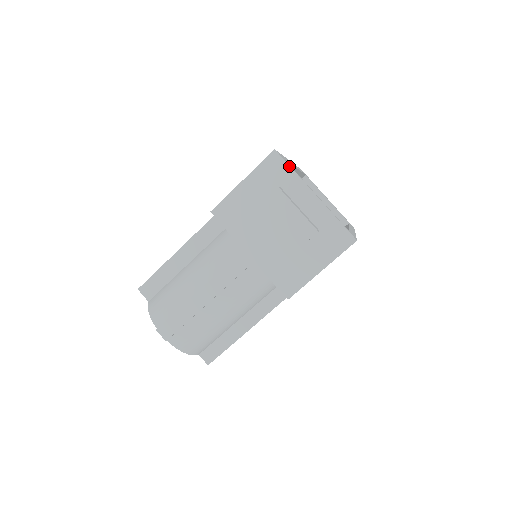
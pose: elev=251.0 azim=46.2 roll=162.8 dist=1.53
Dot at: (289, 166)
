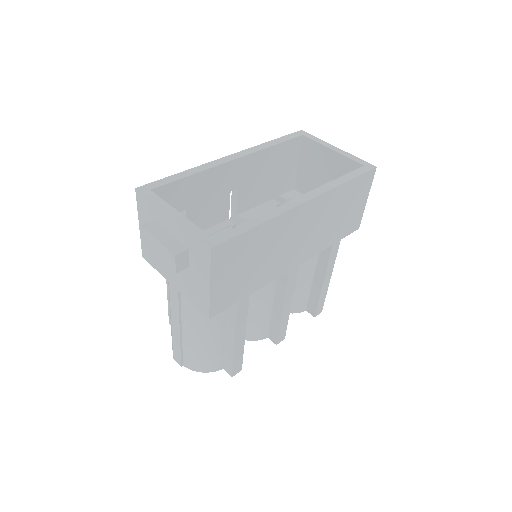
Dot at: (147, 198)
